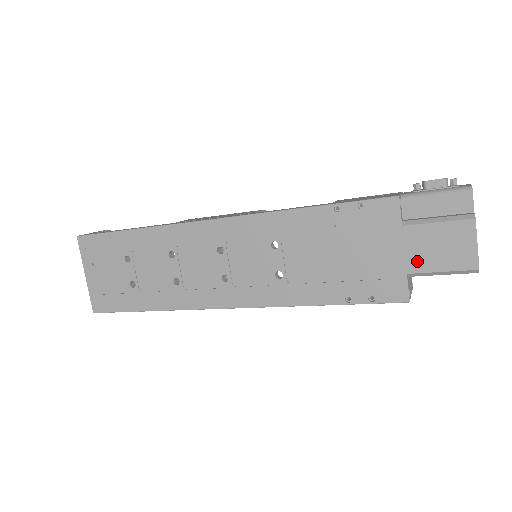
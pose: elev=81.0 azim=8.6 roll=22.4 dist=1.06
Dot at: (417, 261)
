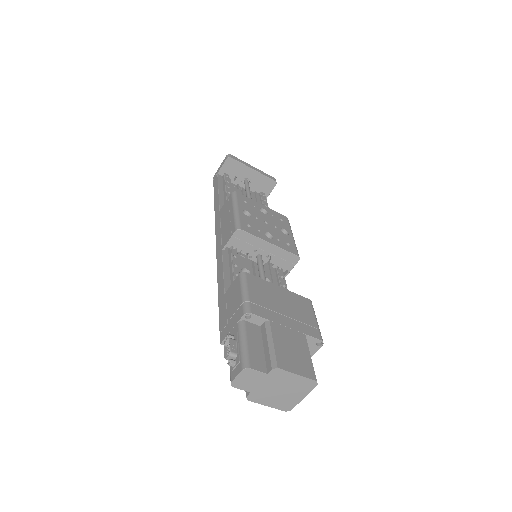
Dot at: occluded
